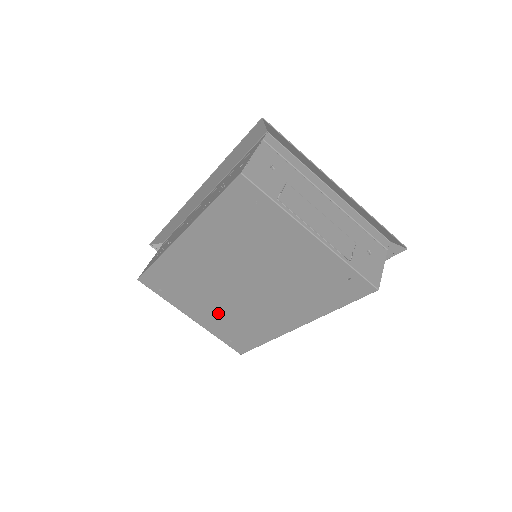
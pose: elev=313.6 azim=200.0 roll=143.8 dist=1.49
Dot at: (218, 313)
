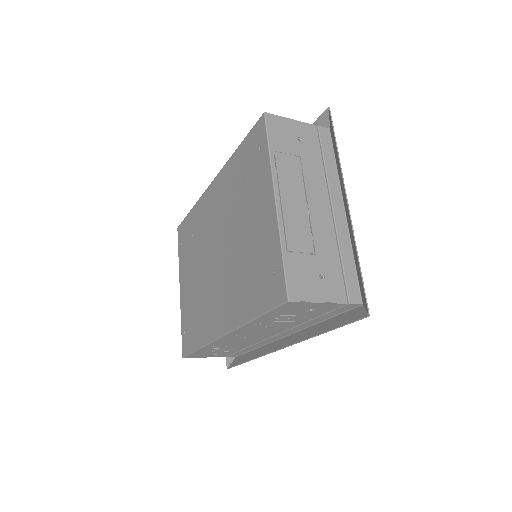
Dot at: (193, 289)
